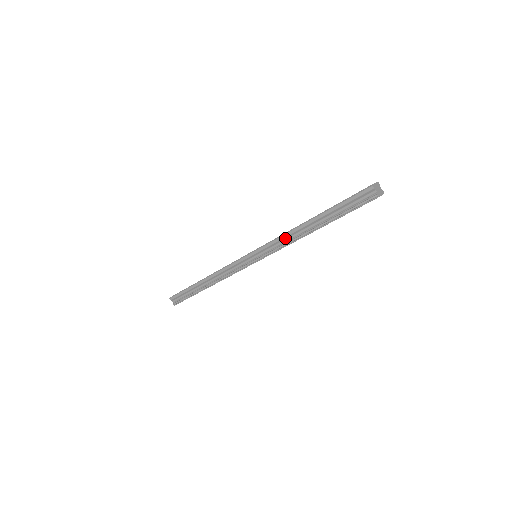
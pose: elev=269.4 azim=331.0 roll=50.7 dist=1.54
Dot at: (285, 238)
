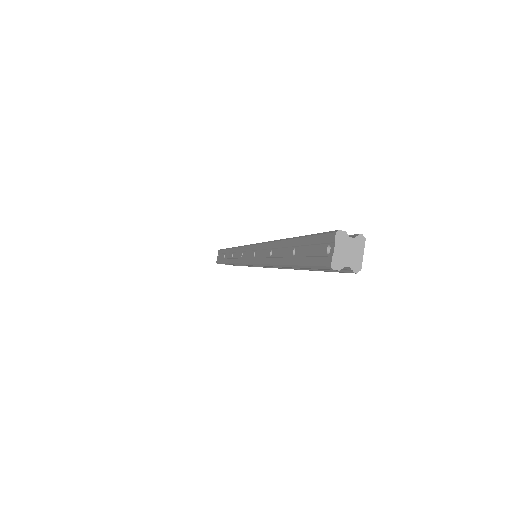
Dot at: occluded
